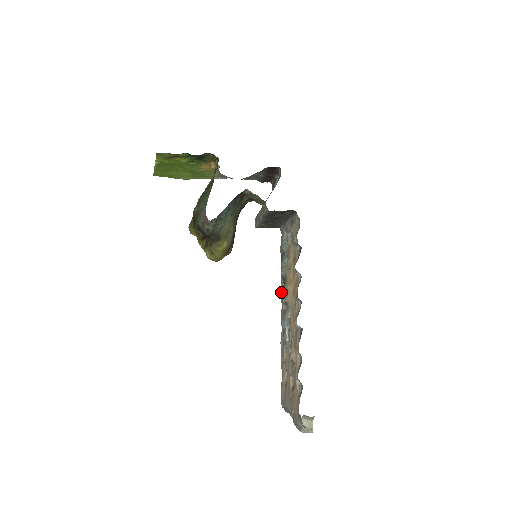
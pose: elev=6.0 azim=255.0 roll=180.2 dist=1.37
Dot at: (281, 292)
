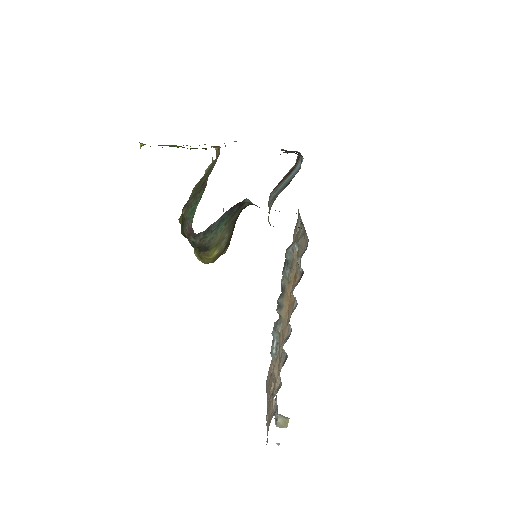
Dot at: (277, 301)
